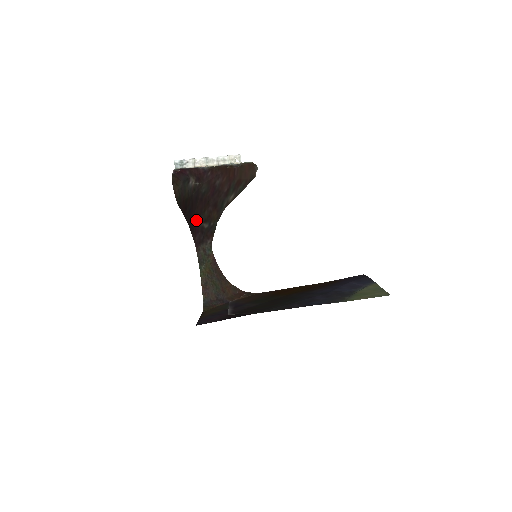
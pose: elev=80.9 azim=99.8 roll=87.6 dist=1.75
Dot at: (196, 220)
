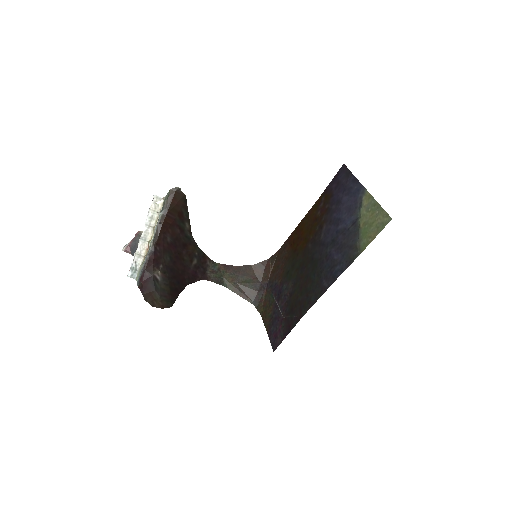
Dot at: (186, 273)
